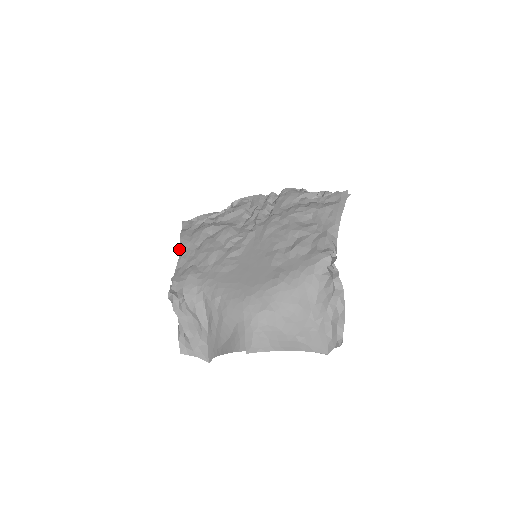
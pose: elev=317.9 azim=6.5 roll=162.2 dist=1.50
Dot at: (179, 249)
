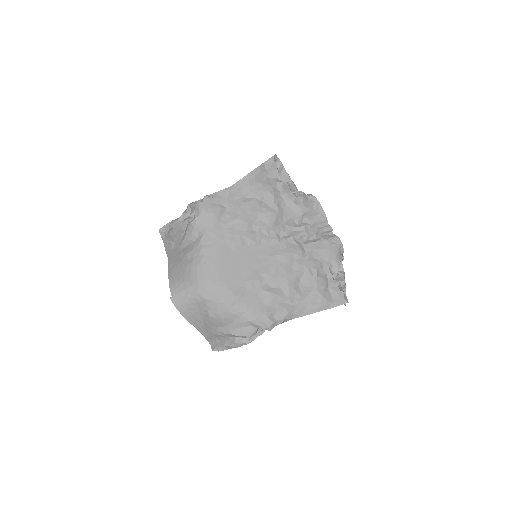
Dot at: (238, 181)
